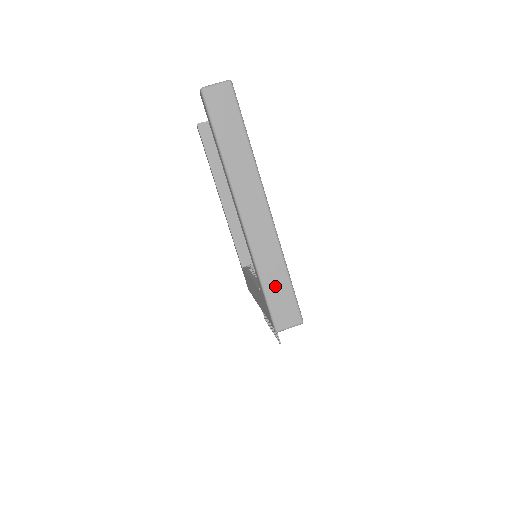
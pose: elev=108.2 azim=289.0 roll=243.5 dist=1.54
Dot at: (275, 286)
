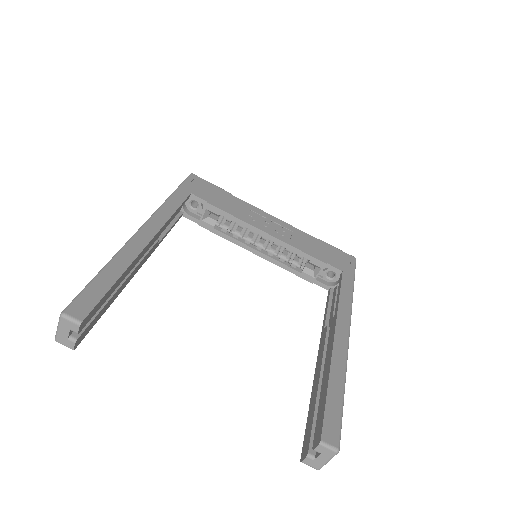
Dot at: occluded
